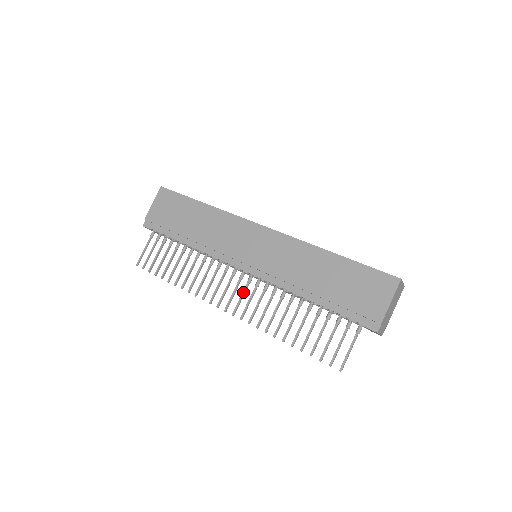
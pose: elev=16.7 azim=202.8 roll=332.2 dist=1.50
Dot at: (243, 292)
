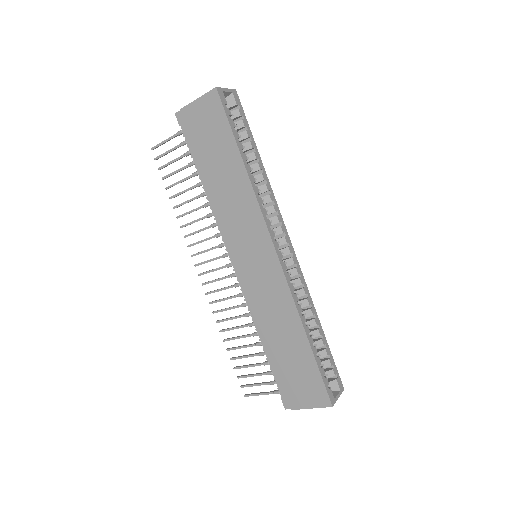
Dot at: (221, 279)
